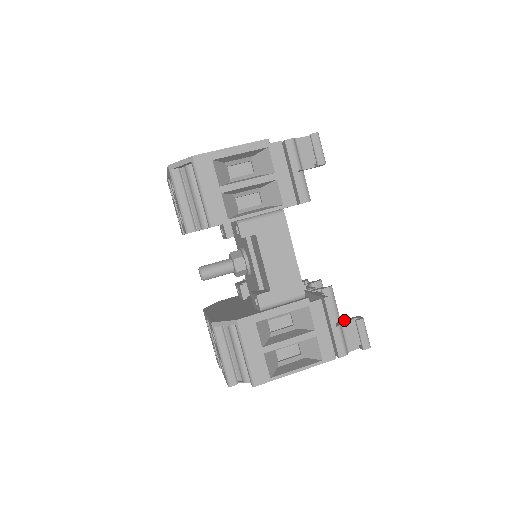
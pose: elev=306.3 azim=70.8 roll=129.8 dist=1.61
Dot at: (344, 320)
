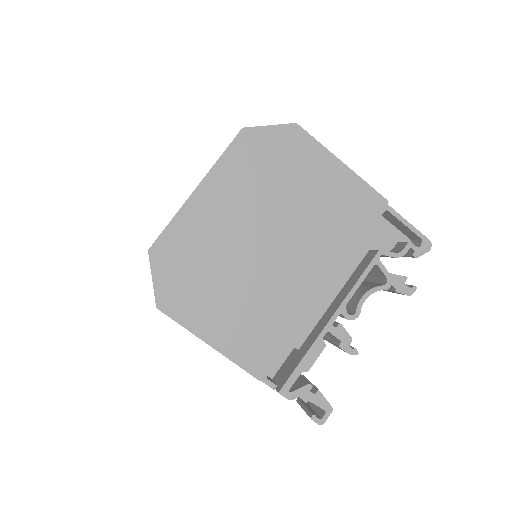
Dot at: occluded
